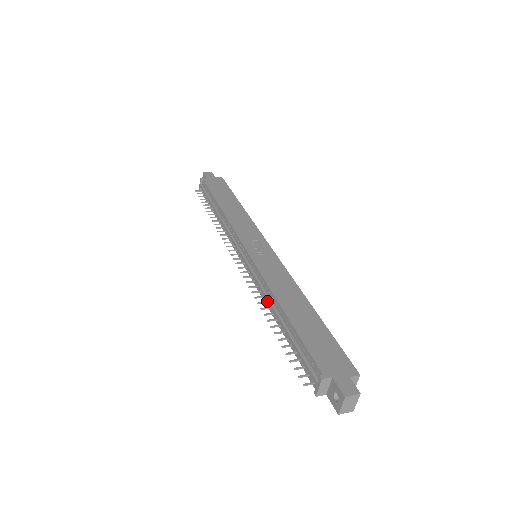
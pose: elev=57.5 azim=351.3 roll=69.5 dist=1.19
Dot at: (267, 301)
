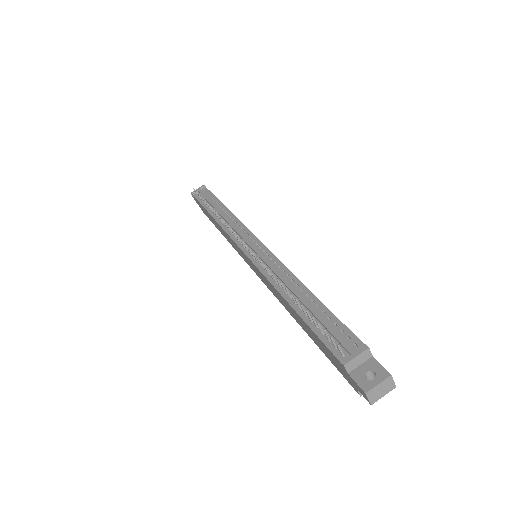
Dot at: (283, 279)
